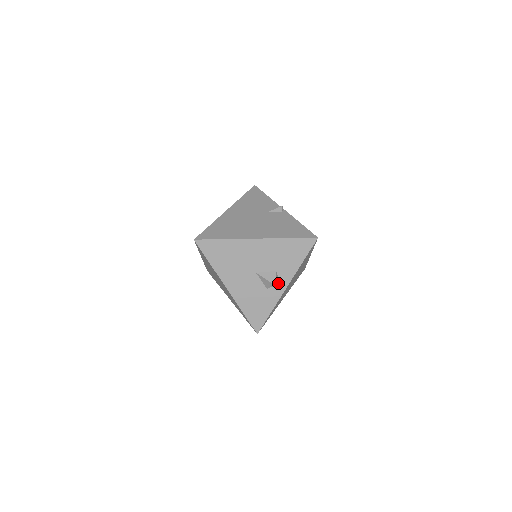
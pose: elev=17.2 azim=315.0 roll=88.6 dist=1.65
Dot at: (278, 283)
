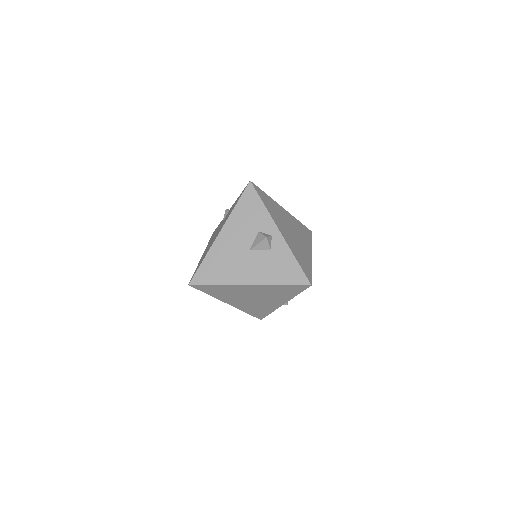
Dot at: (270, 236)
